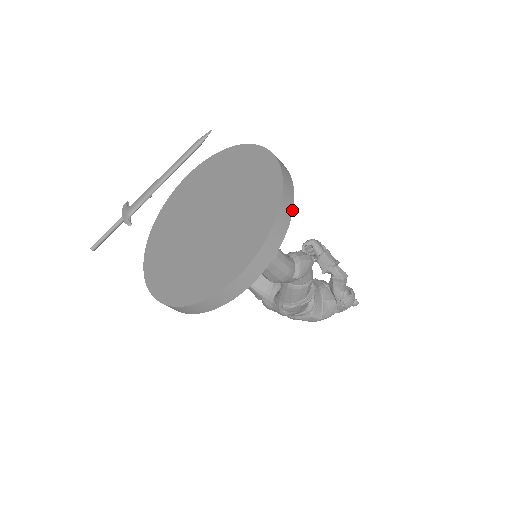
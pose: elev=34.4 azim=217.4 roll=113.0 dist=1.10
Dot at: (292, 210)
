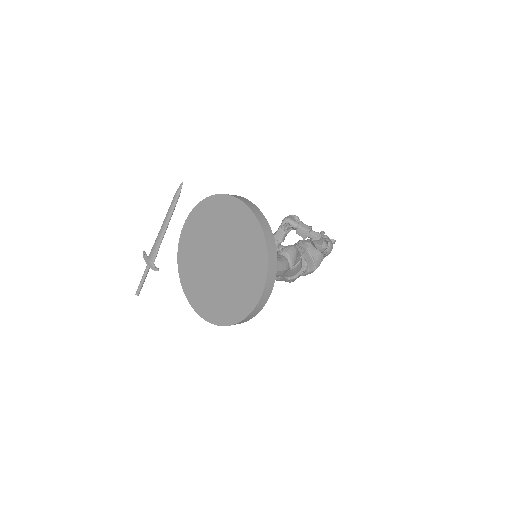
Dot at: (273, 238)
